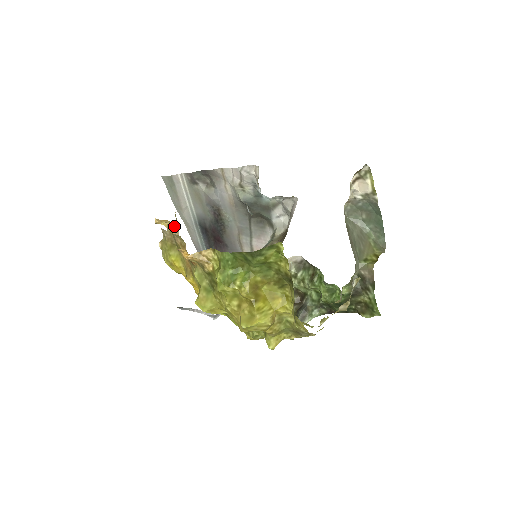
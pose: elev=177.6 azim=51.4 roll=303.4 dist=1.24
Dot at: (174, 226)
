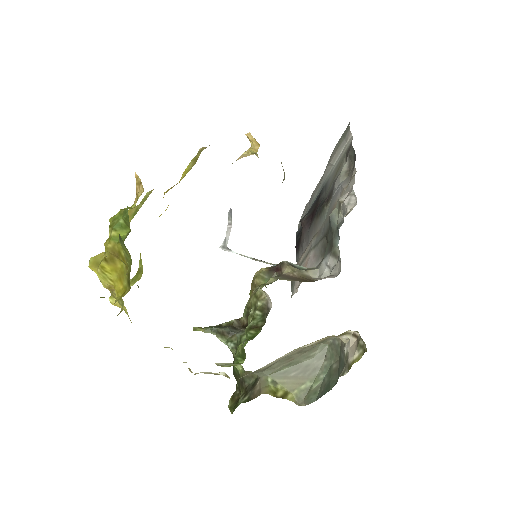
Dot at: (245, 154)
